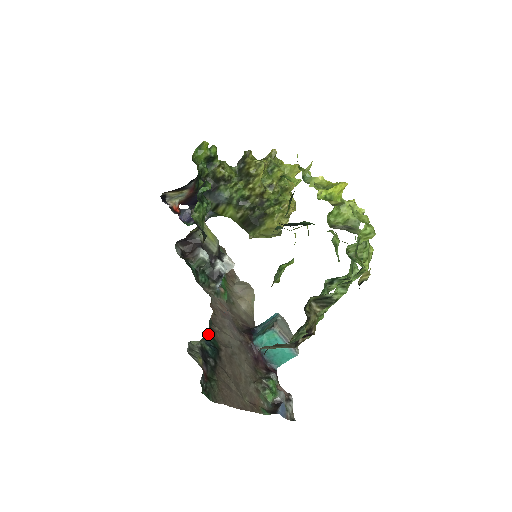
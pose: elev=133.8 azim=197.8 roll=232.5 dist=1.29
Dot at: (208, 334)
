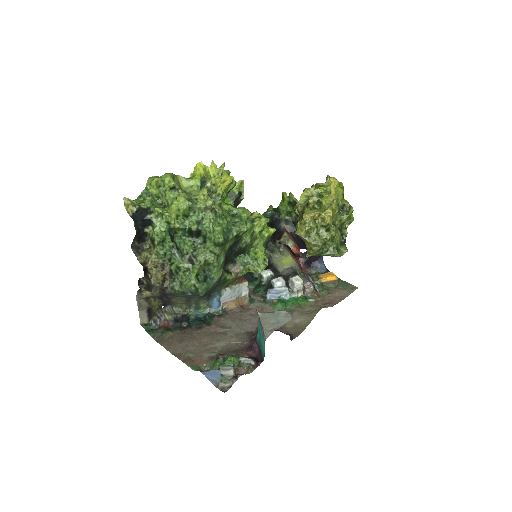
Dot at: (207, 313)
